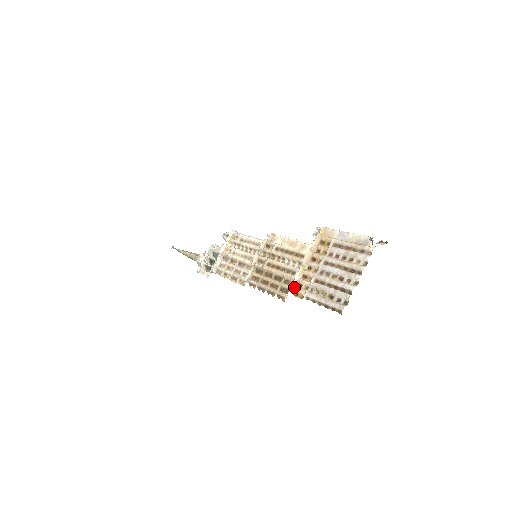
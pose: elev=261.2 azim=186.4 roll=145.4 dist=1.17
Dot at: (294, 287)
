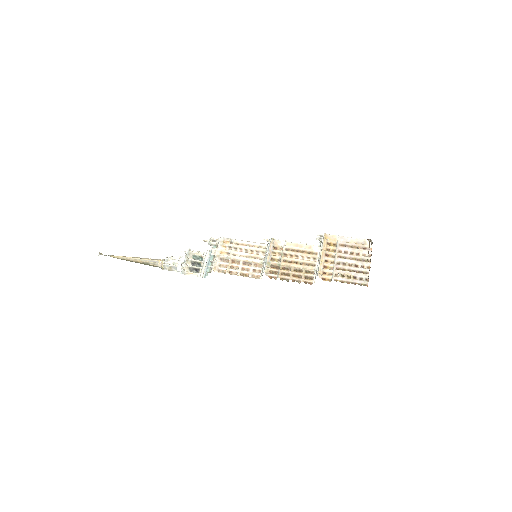
Dot at: (320, 274)
